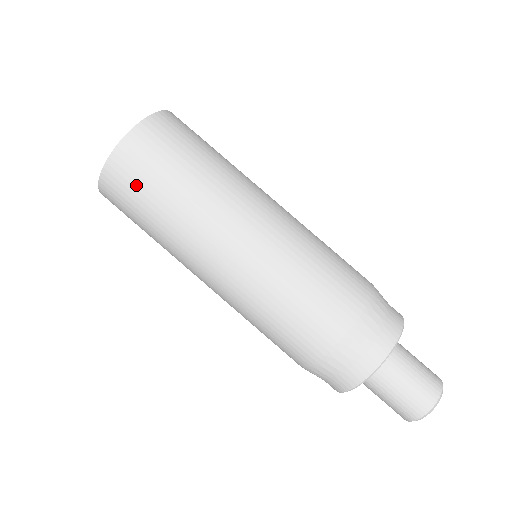
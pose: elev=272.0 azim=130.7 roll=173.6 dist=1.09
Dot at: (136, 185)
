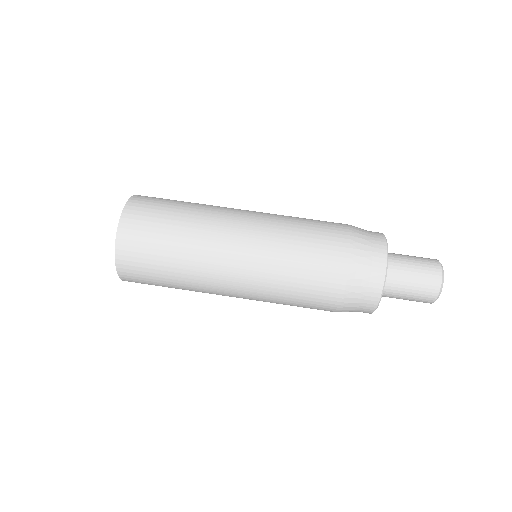
Dot at: (154, 211)
